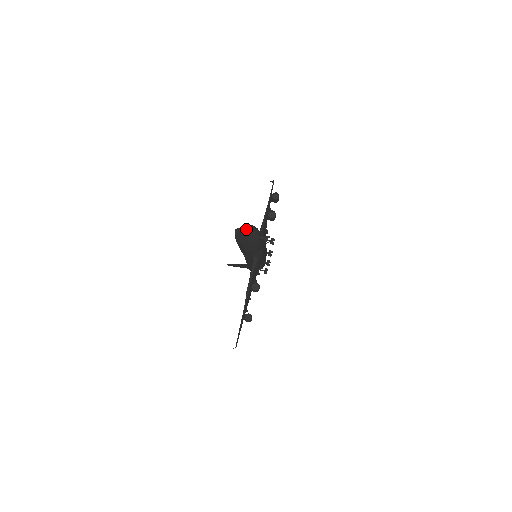
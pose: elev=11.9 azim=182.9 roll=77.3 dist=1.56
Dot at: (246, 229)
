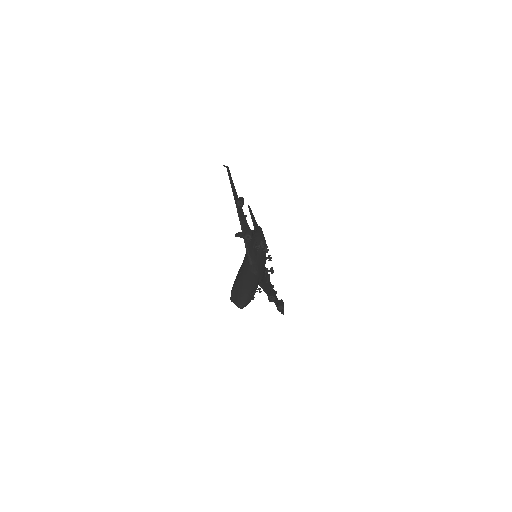
Dot at: occluded
